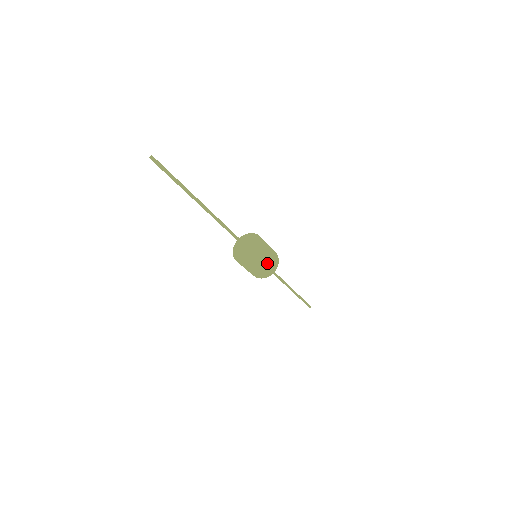
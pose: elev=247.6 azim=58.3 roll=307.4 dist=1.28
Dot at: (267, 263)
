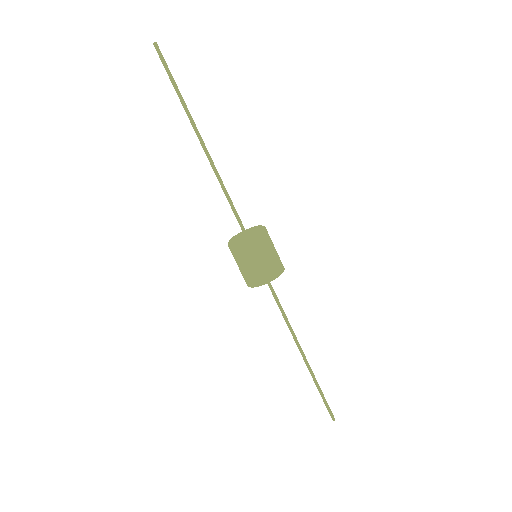
Dot at: (269, 253)
